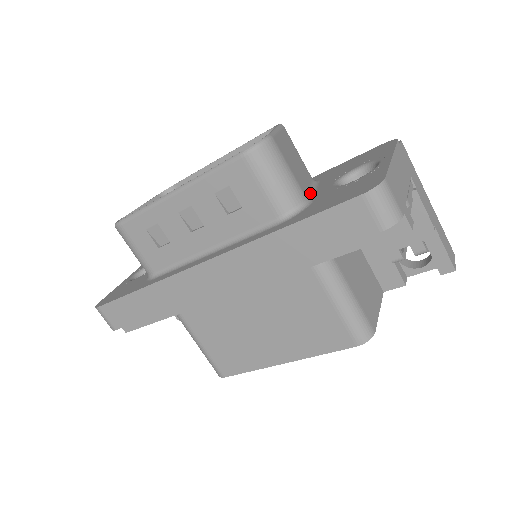
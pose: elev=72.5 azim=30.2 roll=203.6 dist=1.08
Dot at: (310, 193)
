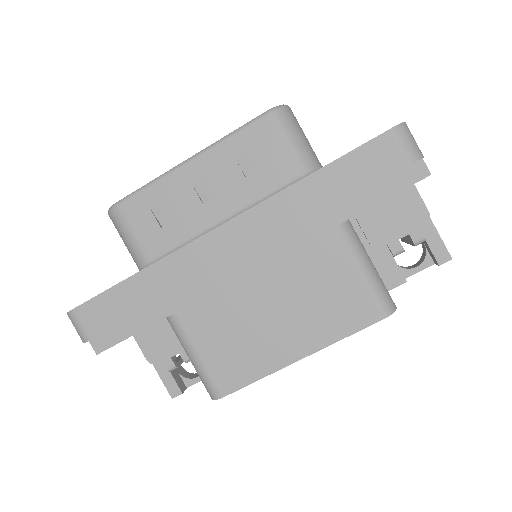
Dot at: occluded
